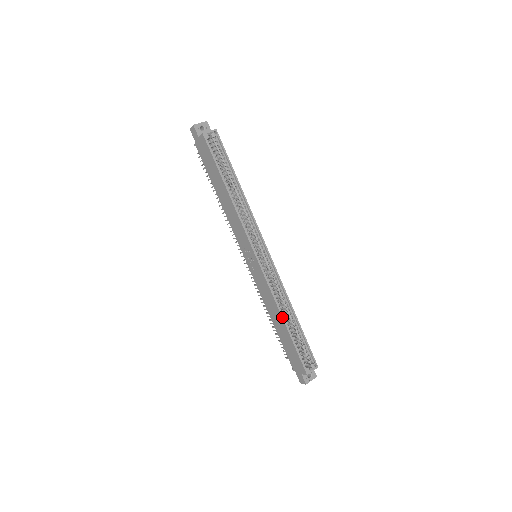
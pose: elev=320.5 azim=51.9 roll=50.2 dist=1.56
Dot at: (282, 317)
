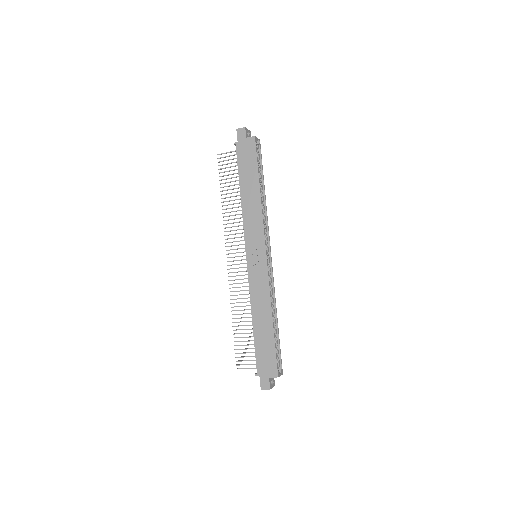
Dot at: (272, 315)
